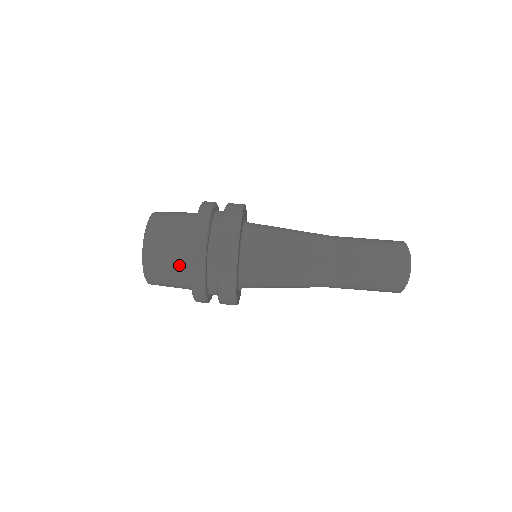
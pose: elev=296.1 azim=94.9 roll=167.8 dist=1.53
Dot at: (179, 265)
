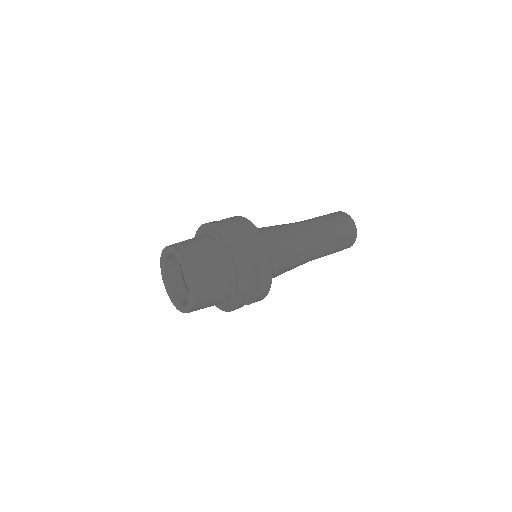
Dot at: (217, 257)
